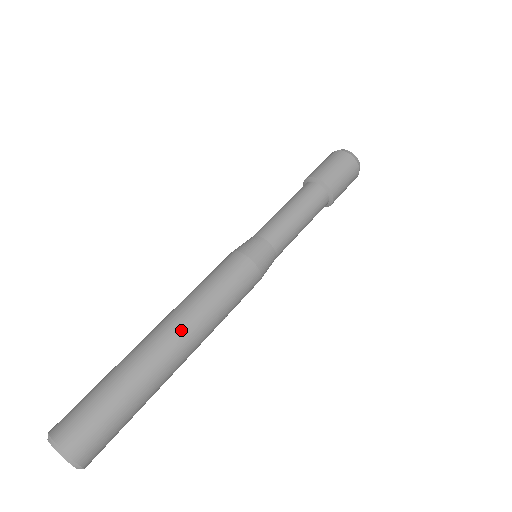
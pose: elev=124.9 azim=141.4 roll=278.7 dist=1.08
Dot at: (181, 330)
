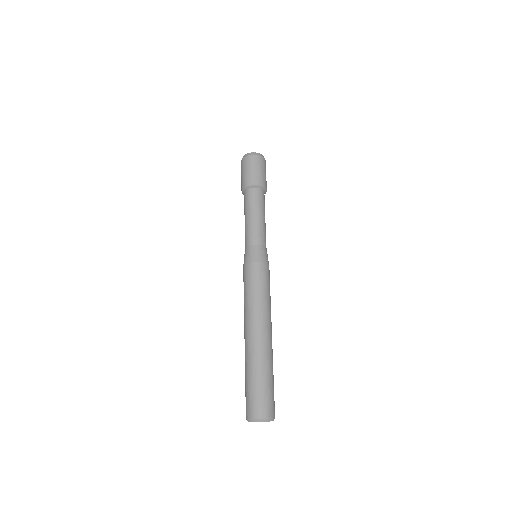
Dot at: (257, 326)
